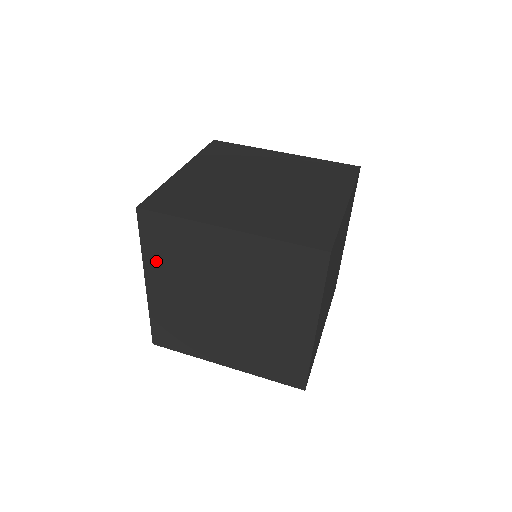
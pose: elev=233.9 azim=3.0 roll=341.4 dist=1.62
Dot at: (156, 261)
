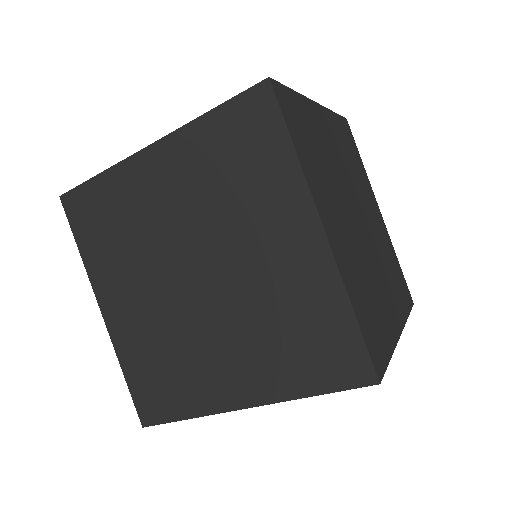
Dot at: (198, 146)
